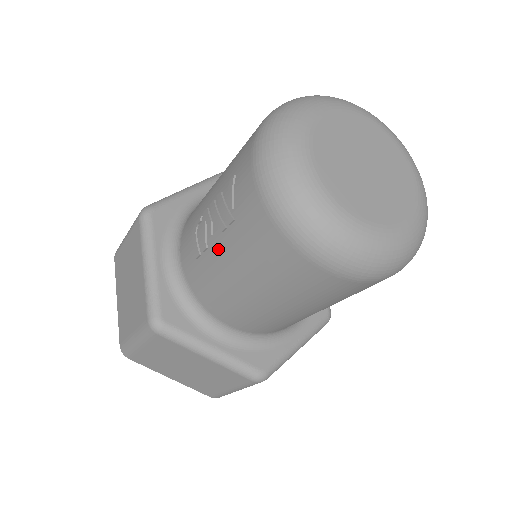
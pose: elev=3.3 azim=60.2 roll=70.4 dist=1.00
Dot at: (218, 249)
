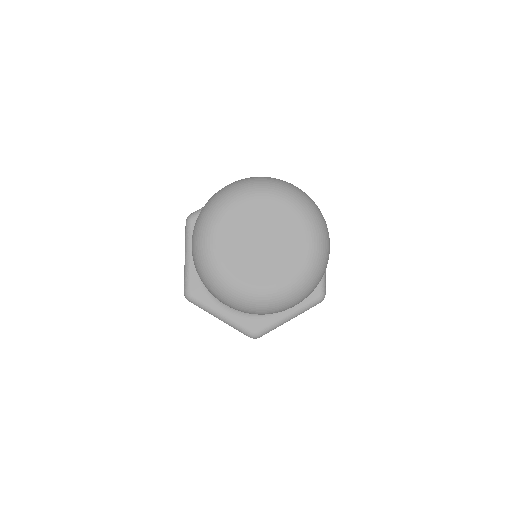
Dot at: occluded
